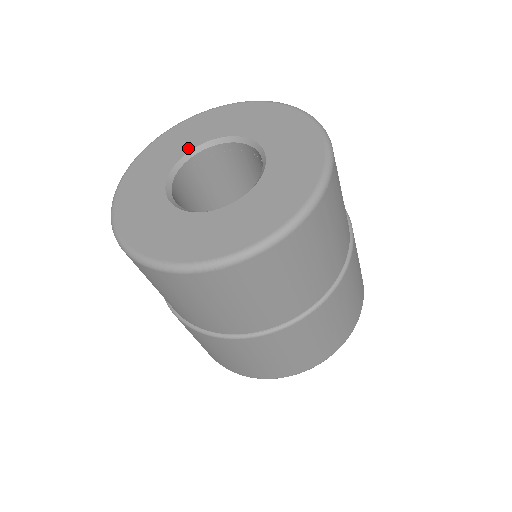
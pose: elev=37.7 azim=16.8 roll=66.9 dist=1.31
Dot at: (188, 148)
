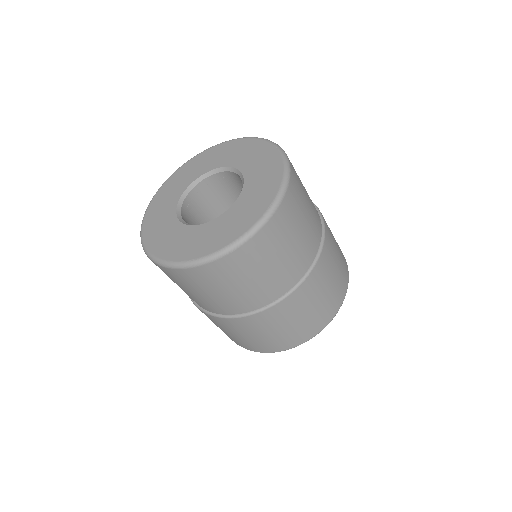
Dot at: (185, 186)
